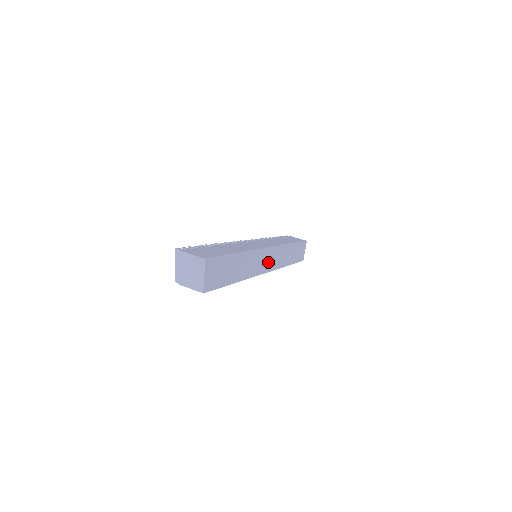
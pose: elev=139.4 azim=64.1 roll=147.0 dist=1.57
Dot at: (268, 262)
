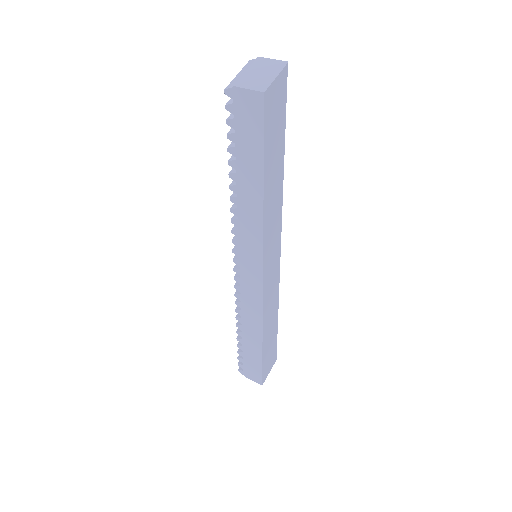
Dot at: (270, 263)
